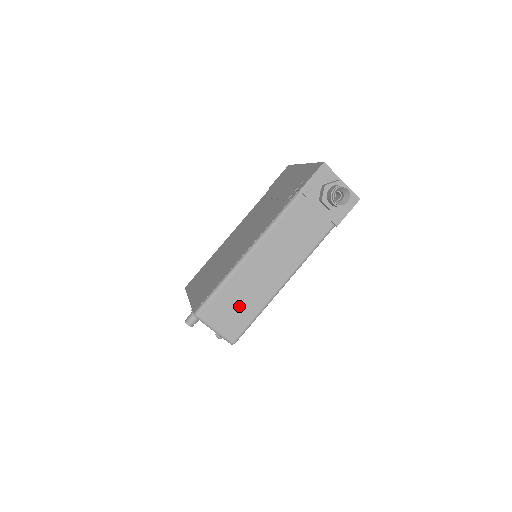
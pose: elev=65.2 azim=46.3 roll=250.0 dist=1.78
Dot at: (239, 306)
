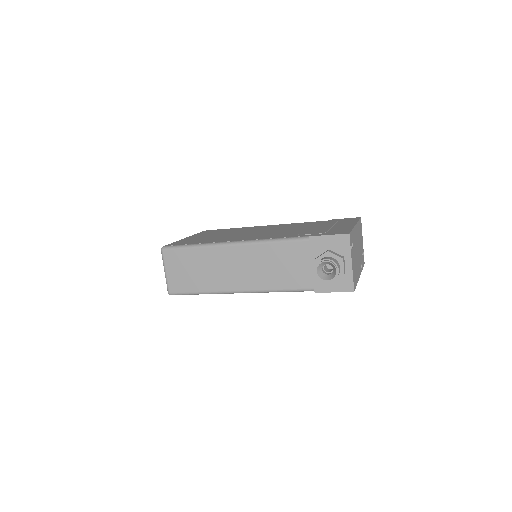
Dot at: (194, 273)
